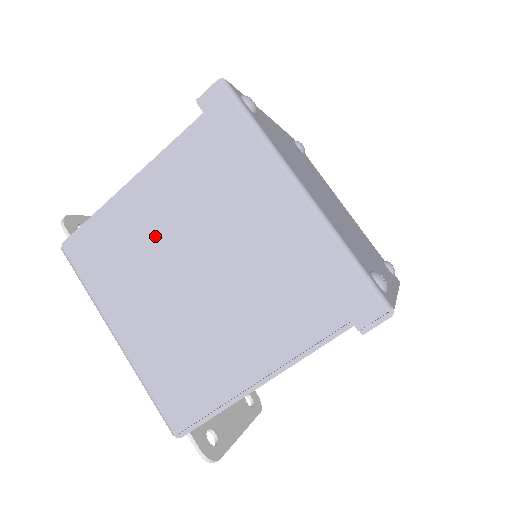
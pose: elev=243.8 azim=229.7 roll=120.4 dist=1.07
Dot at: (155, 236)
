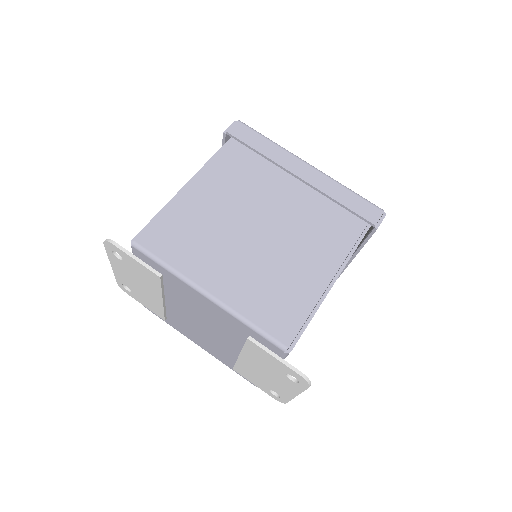
Dot at: (219, 213)
